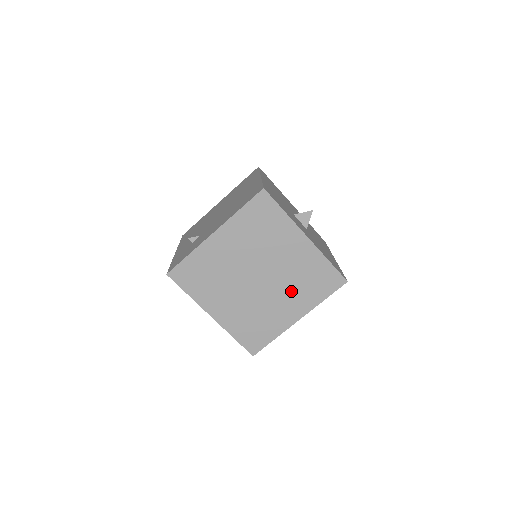
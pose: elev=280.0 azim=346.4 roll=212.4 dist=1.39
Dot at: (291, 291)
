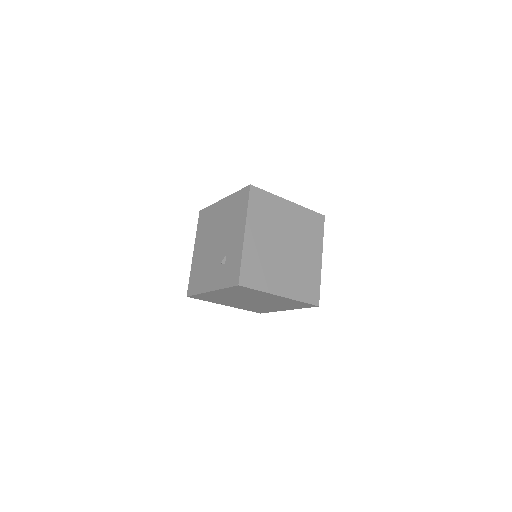
Dot at: (306, 243)
